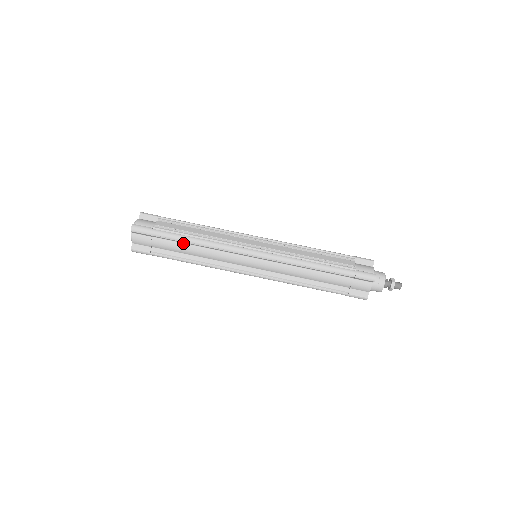
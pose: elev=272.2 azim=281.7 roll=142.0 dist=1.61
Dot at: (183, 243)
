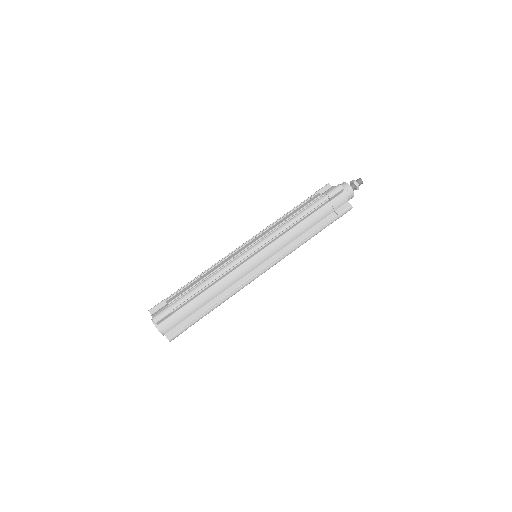
Dot at: (200, 295)
